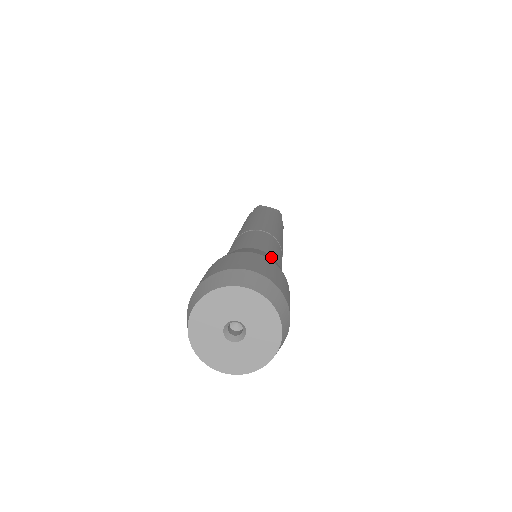
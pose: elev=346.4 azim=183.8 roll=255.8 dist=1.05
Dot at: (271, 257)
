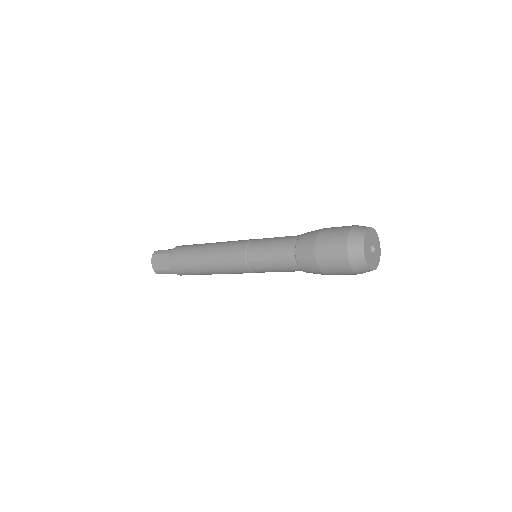
Dot at: occluded
